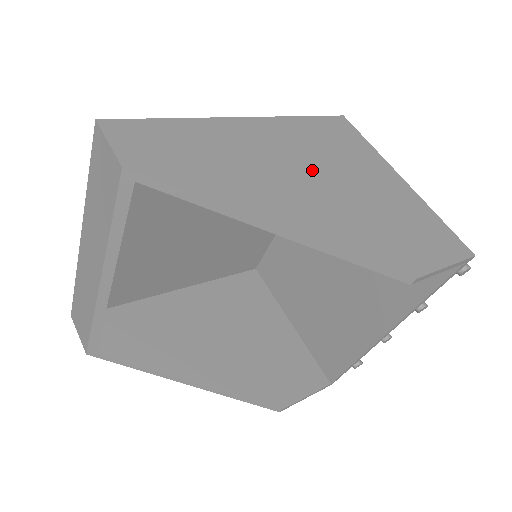
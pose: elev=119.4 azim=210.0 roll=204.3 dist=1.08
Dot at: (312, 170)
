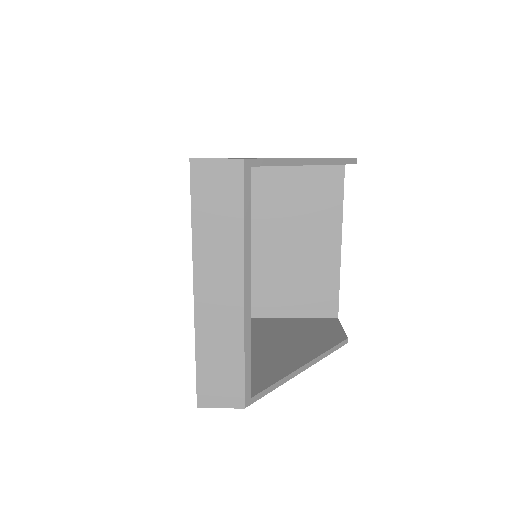
Dot at: occluded
